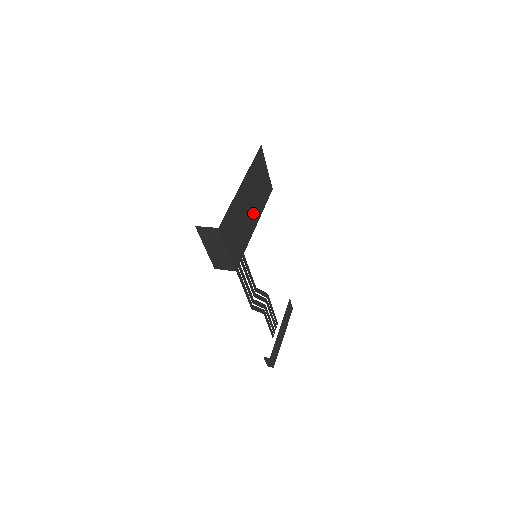
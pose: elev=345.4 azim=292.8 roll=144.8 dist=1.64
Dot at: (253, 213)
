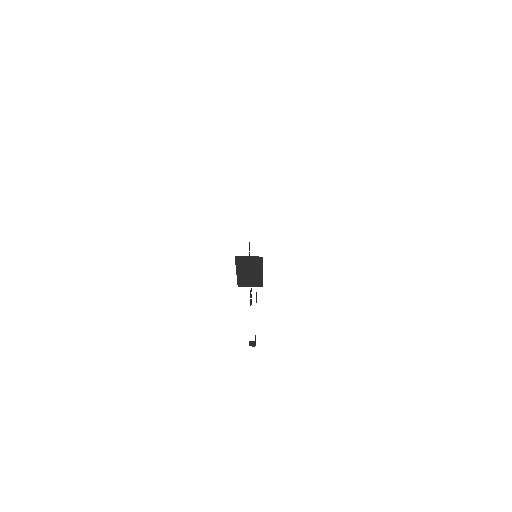
Dot at: occluded
